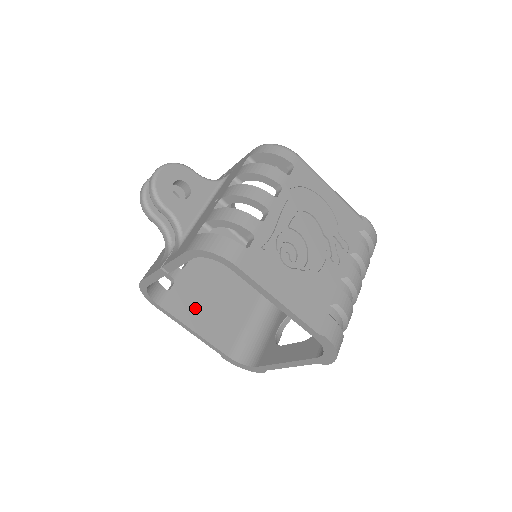
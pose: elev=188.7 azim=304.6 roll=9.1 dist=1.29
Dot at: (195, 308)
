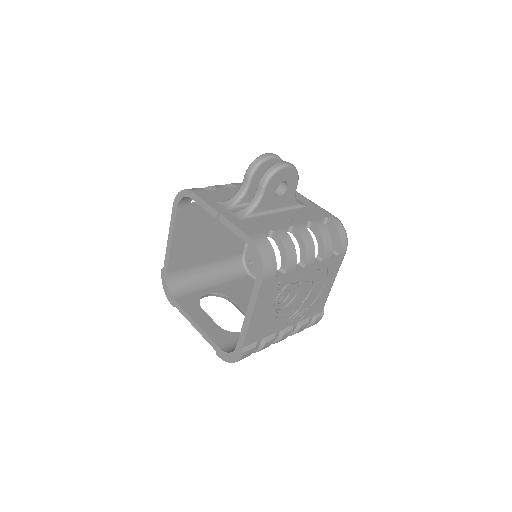
Dot at: (188, 231)
